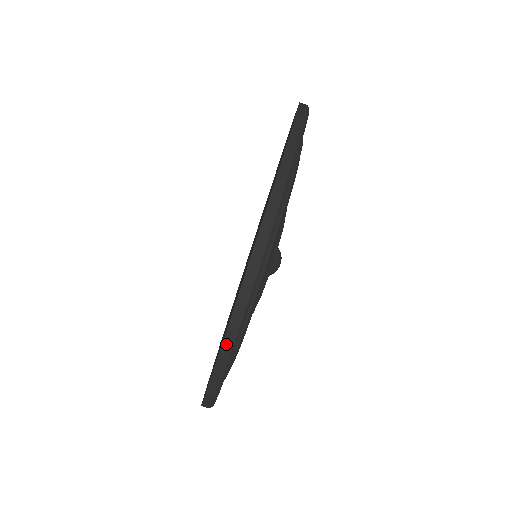
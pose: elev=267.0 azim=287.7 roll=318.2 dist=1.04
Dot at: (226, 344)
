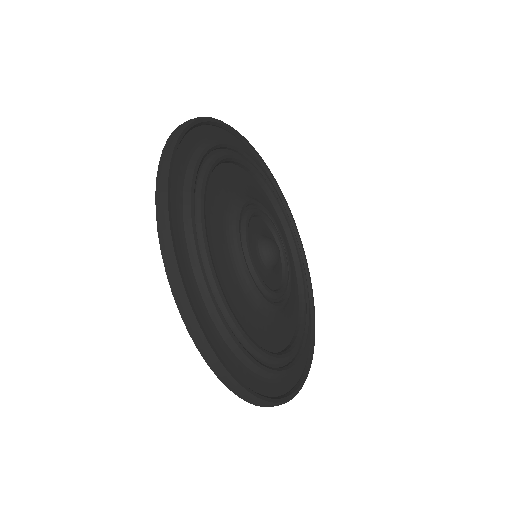
Dot at: (260, 405)
